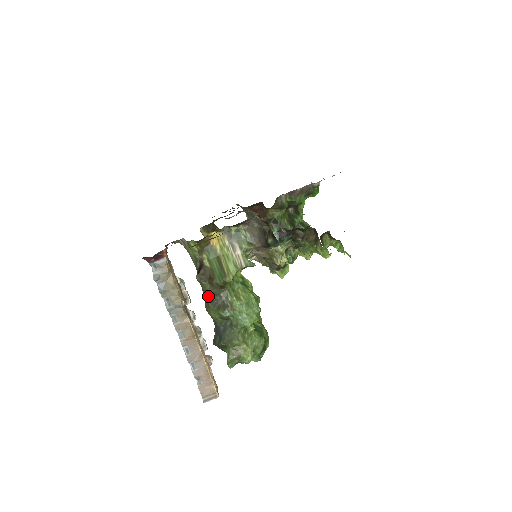
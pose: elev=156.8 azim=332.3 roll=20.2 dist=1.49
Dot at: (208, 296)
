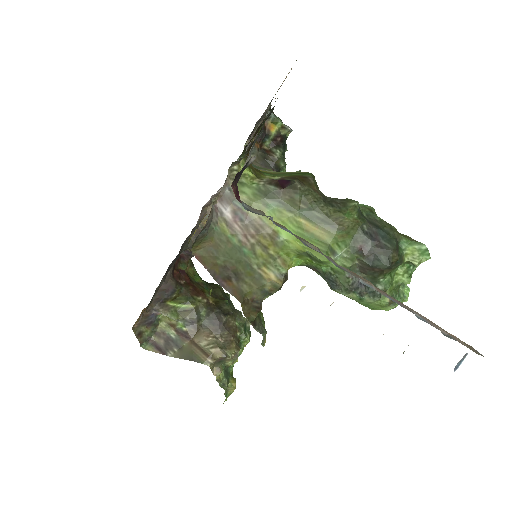
Dot at: (323, 204)
